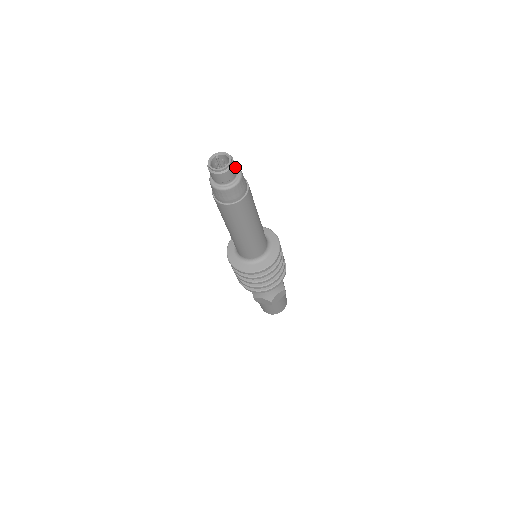
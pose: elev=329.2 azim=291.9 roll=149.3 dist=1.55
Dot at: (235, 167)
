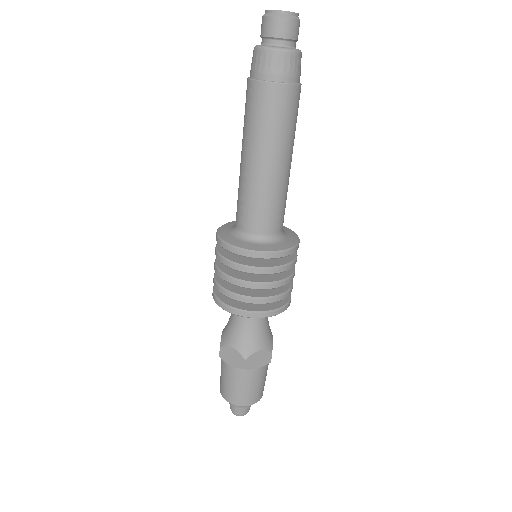
Dot at: (298, 32)
